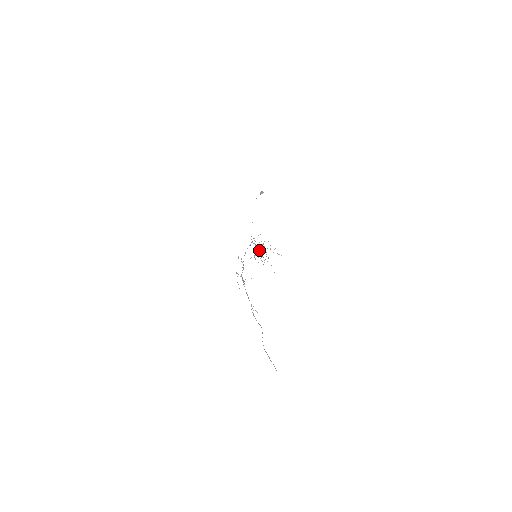
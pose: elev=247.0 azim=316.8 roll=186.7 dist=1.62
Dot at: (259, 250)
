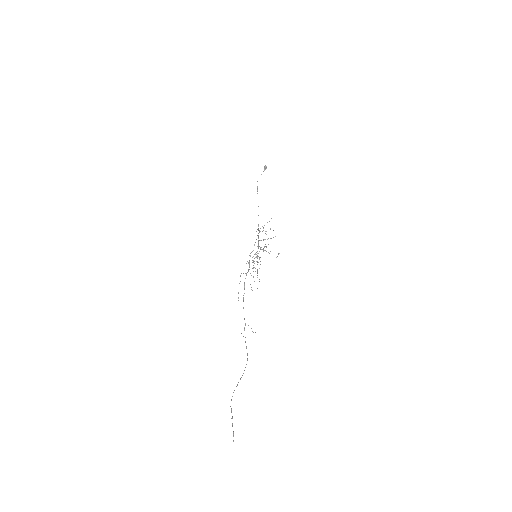
Dot at: occluded
